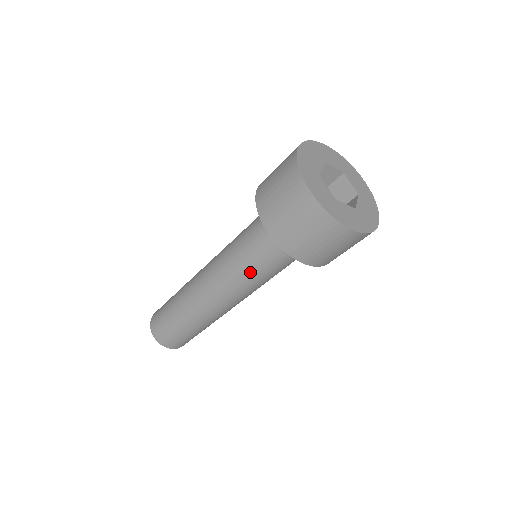
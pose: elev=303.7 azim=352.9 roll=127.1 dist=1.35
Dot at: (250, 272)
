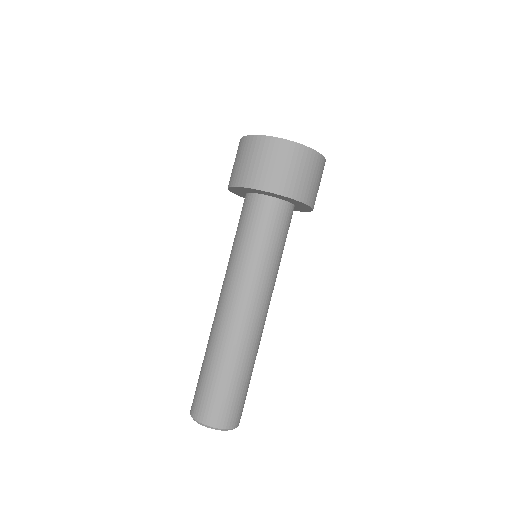
Dot at: (271, 257)
